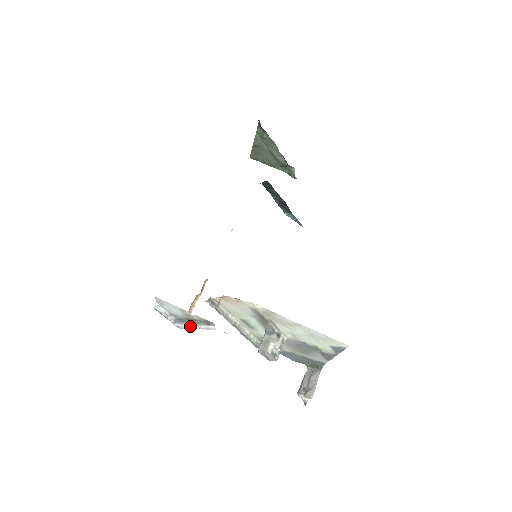
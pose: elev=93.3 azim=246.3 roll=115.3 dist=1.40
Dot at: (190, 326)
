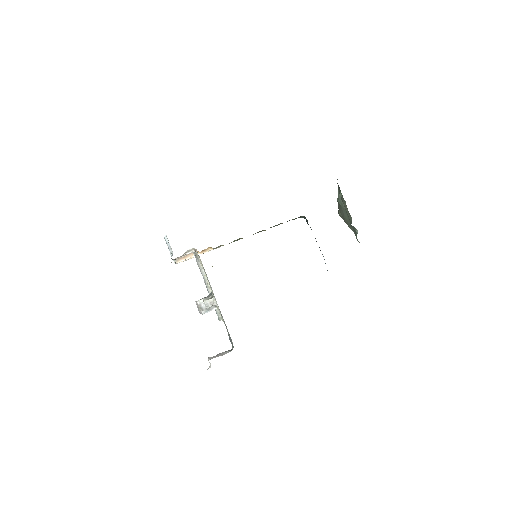
Dot at: occluded
